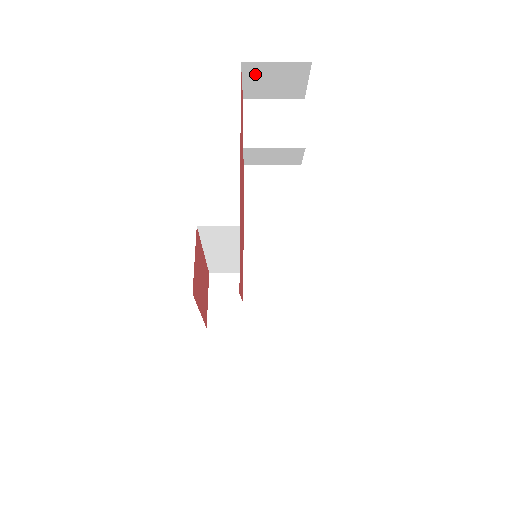
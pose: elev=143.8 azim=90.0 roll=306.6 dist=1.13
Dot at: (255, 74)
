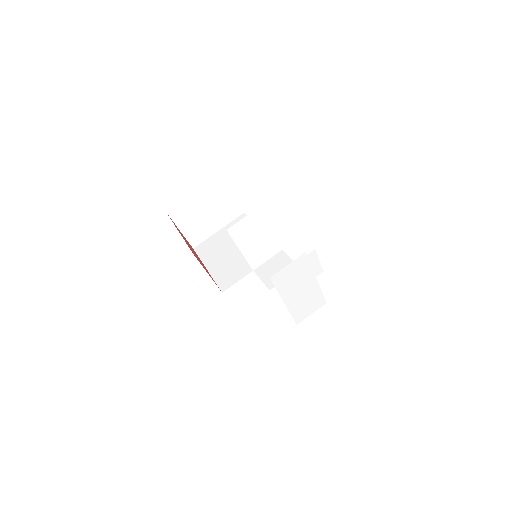
Dot at: occluded
